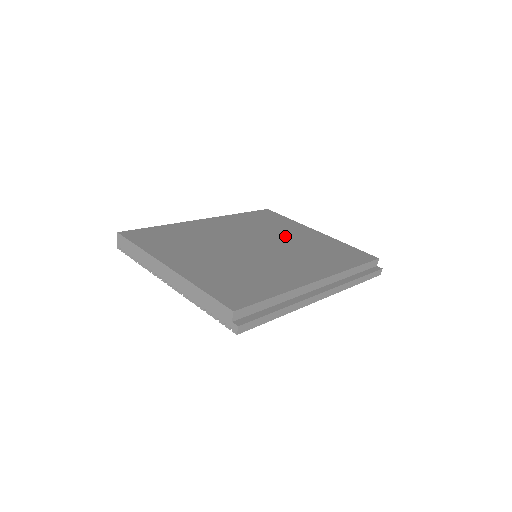
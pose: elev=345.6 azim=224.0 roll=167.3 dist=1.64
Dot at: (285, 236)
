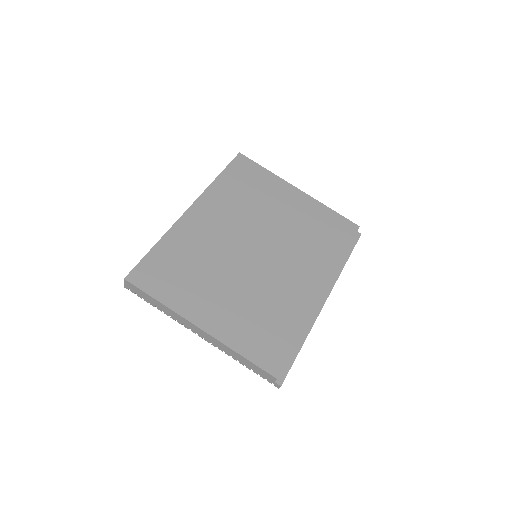
Dot at: (274, 215)
